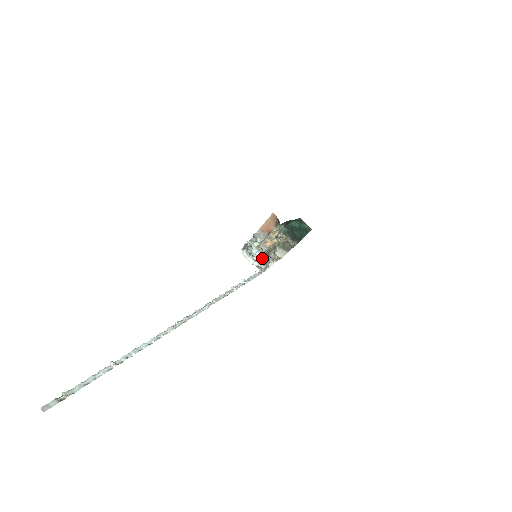
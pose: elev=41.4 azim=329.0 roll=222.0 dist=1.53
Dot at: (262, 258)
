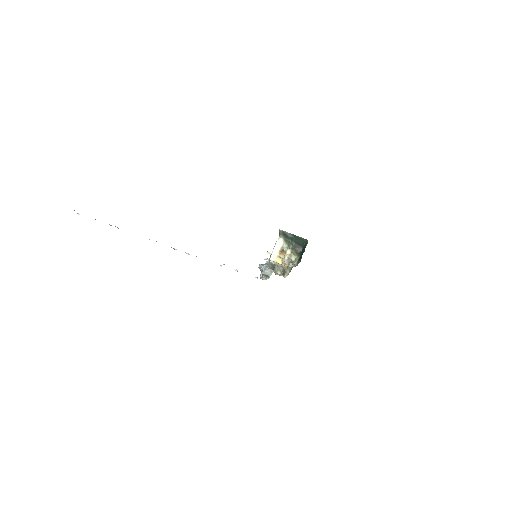
Dot at: occluded
